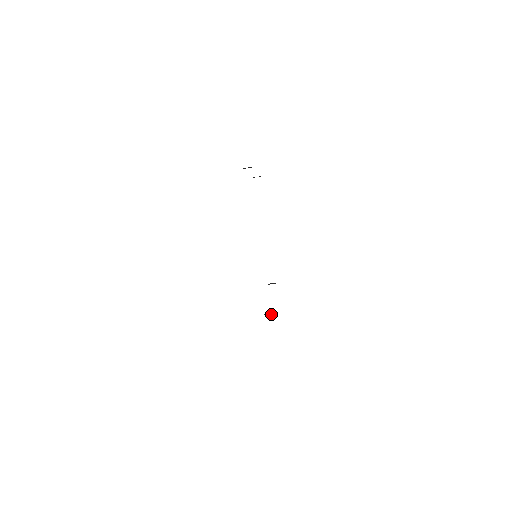
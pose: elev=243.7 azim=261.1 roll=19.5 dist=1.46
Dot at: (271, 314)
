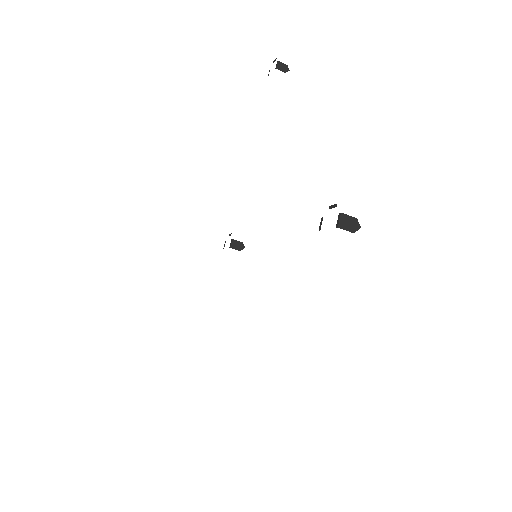
Dot at: (238, 250)
